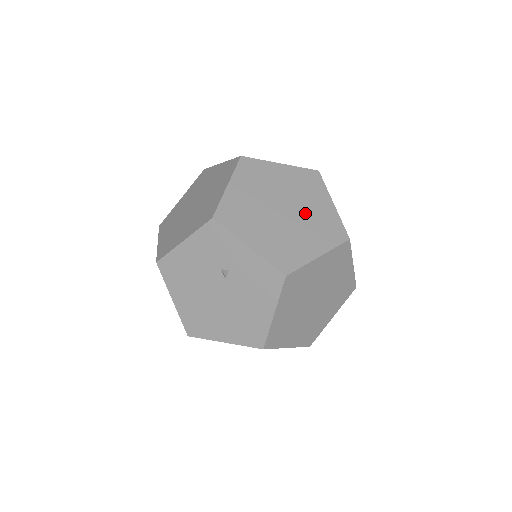
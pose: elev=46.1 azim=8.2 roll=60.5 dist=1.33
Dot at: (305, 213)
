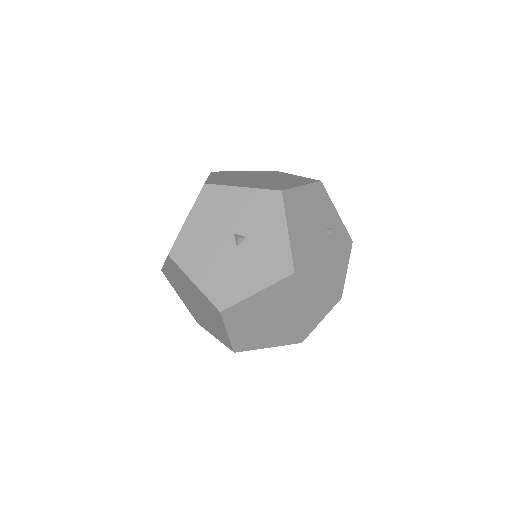
Dot at: (208, 318)
